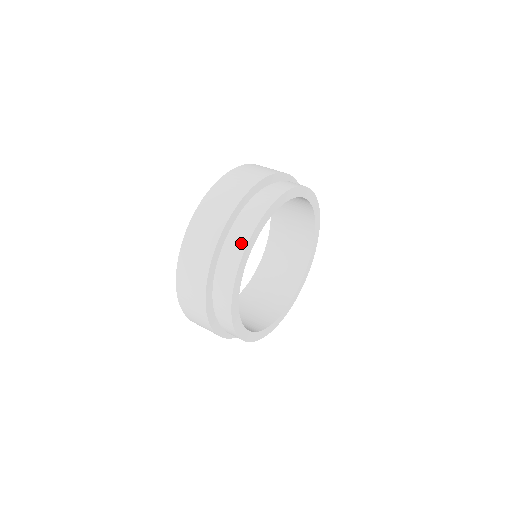
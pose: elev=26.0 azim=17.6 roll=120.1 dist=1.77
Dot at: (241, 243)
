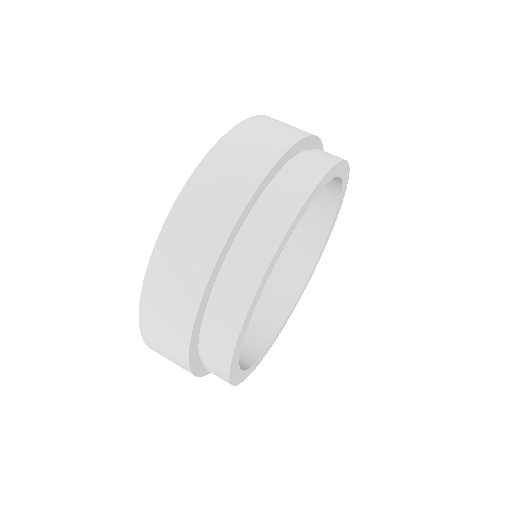
Dot at: occluded
